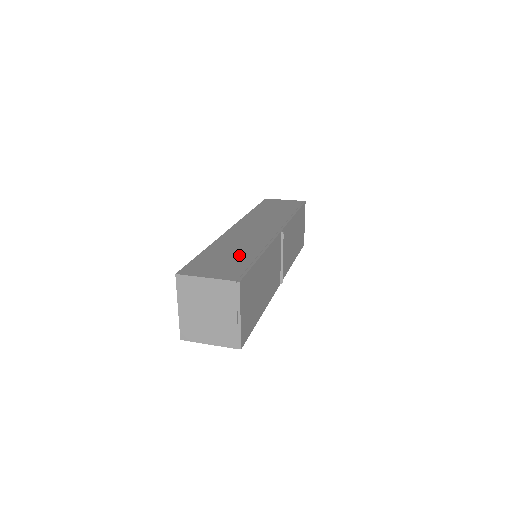
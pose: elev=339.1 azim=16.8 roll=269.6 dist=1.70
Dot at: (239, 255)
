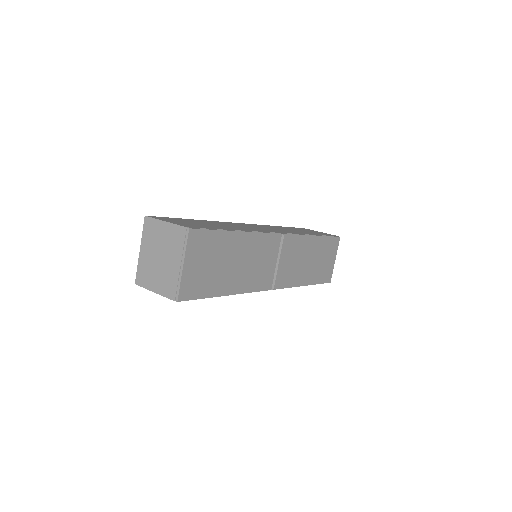
Dot at: (217, 226)
